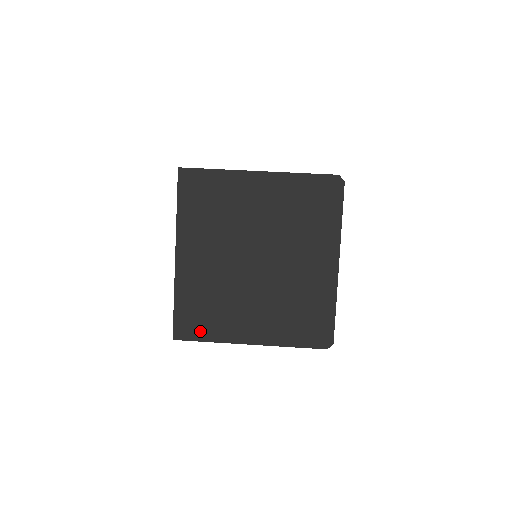
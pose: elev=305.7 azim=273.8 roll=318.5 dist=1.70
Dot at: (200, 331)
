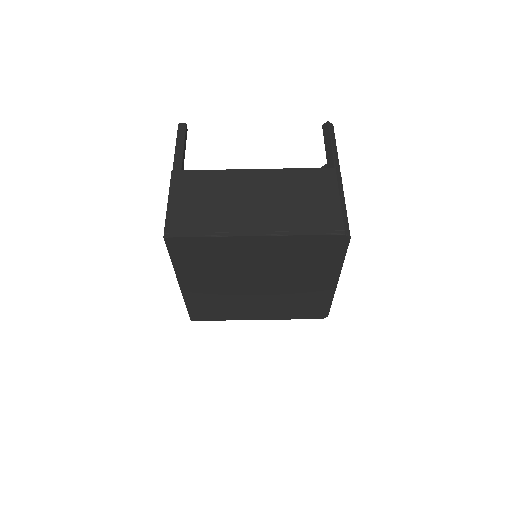
Dot at: (213, 317)
